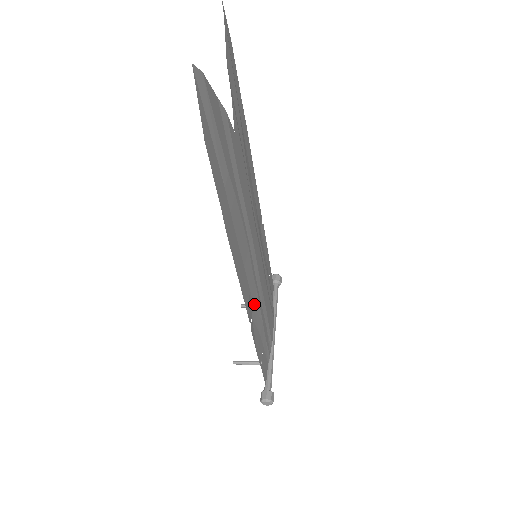
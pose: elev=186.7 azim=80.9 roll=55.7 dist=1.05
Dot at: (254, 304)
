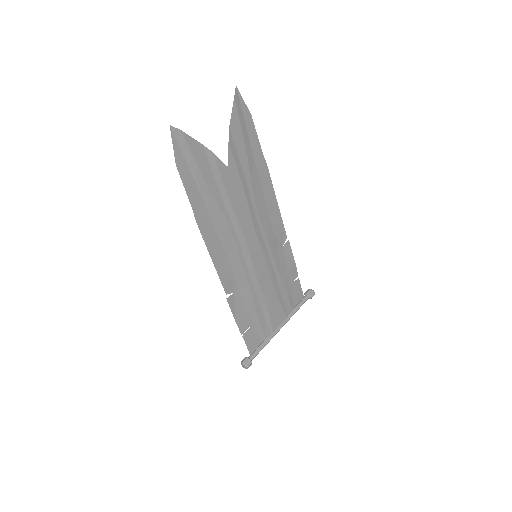
Dot at: (241, 286)
